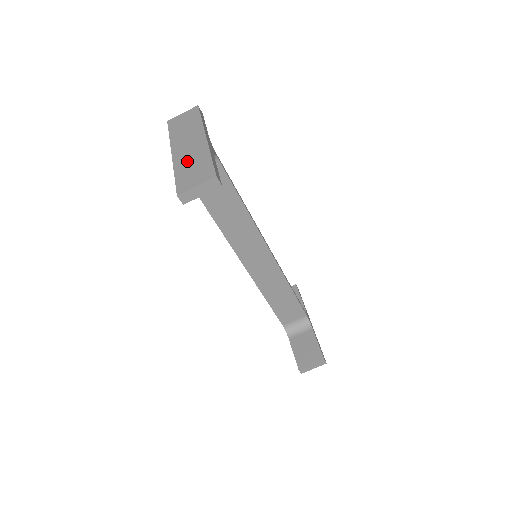
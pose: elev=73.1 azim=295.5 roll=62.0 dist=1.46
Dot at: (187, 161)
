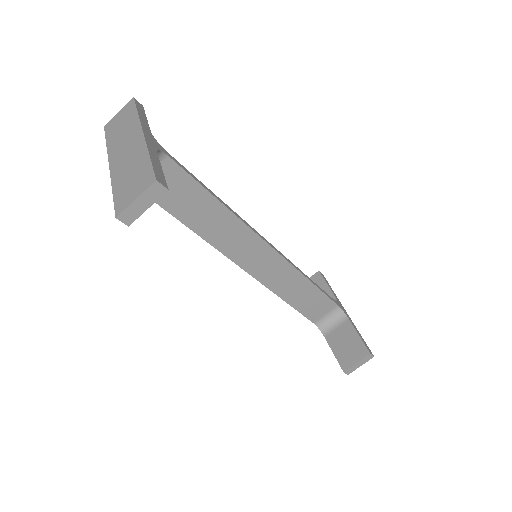
Dot at: (124, 169)
